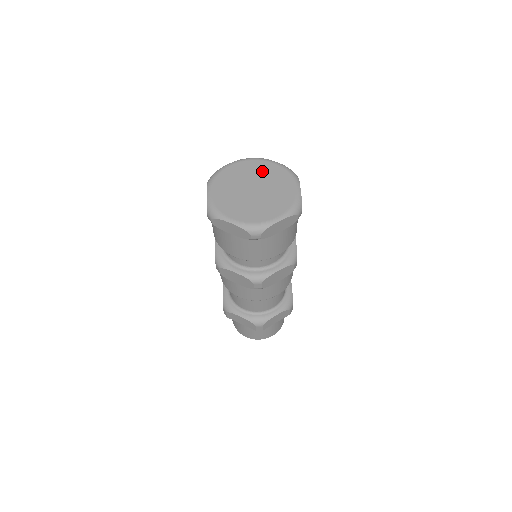
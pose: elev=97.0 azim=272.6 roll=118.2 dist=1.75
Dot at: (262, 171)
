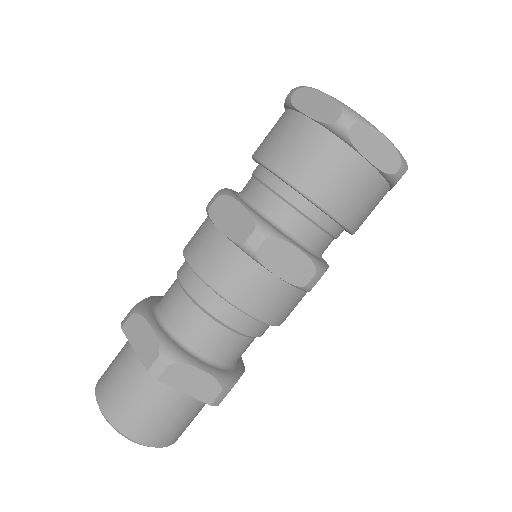
Dot at: occluded
